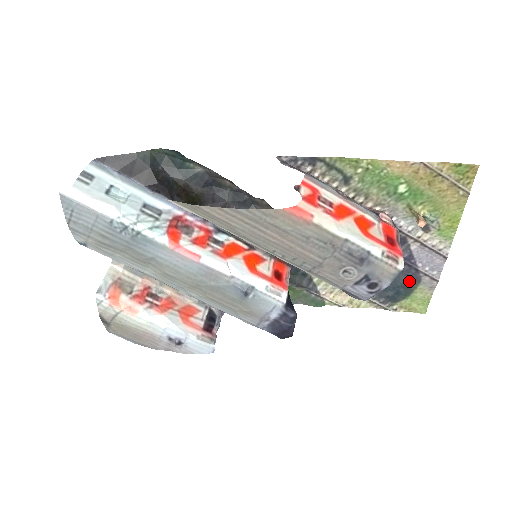
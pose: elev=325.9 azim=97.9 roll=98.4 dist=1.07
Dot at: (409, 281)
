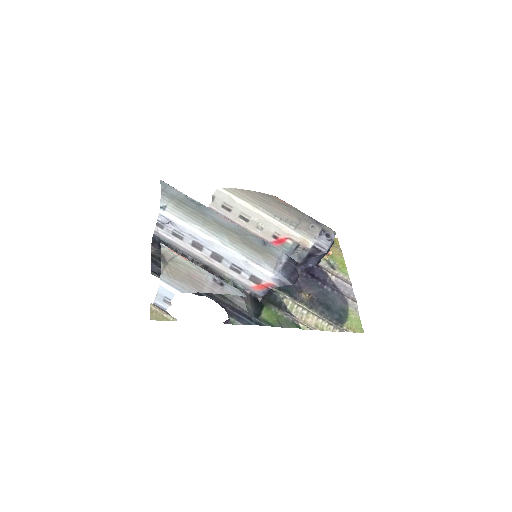
Dot at: (342, 305)
